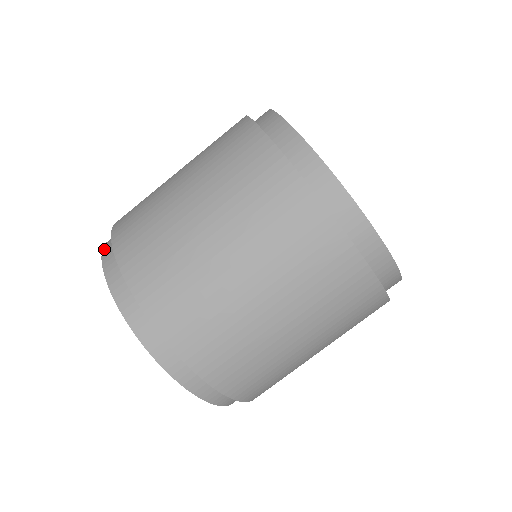
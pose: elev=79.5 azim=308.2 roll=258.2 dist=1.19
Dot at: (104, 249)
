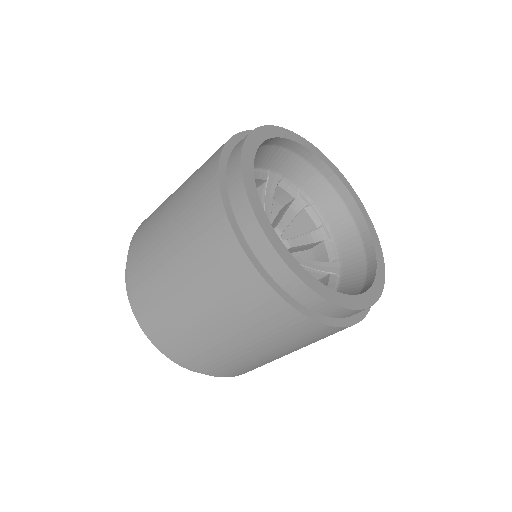
Dot at: (154, 343)
